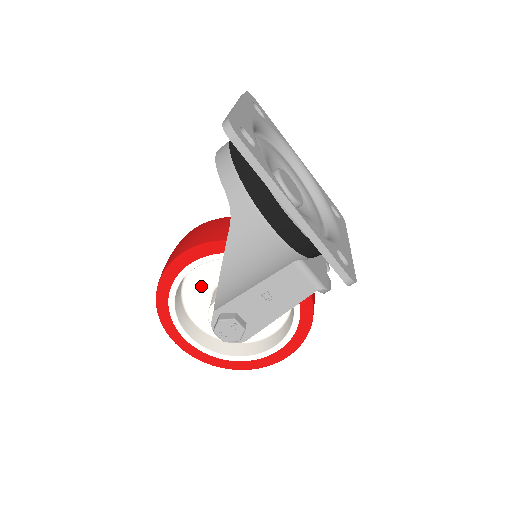
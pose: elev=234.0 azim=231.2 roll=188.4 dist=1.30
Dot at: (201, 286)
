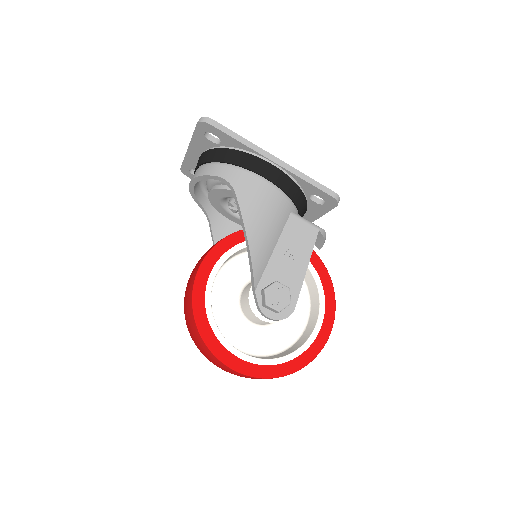
Dot at: (226, 306)
